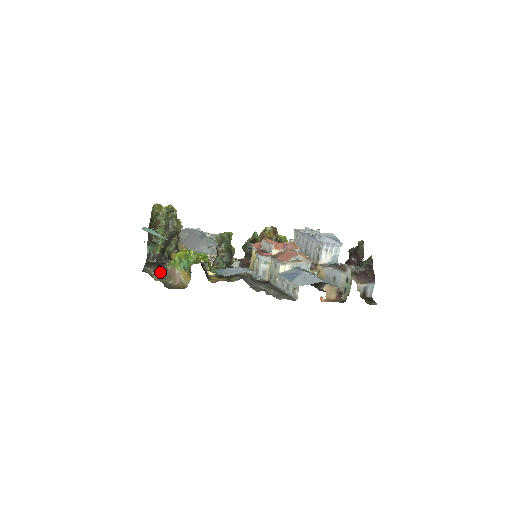
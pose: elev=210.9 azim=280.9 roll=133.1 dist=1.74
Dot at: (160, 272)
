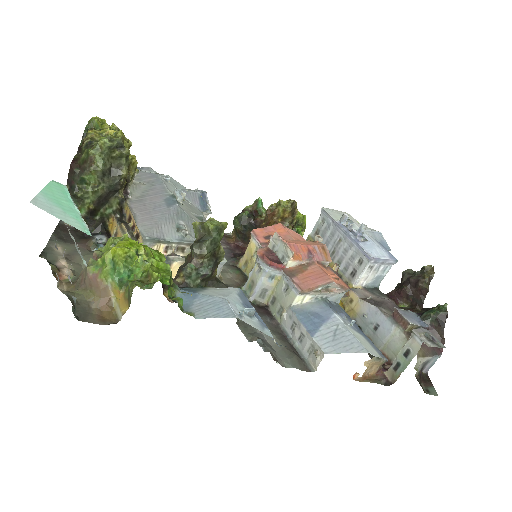
Dot at: (77, 259)
